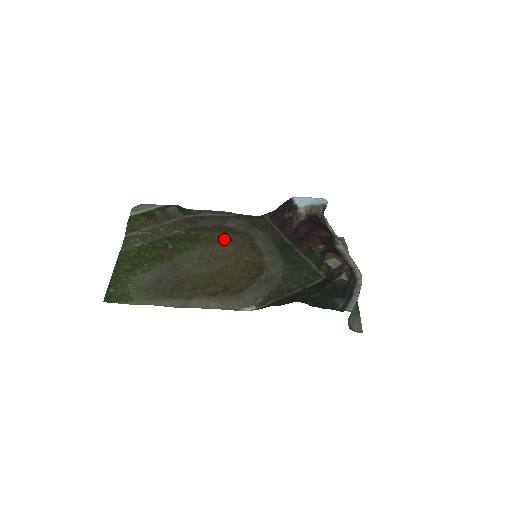
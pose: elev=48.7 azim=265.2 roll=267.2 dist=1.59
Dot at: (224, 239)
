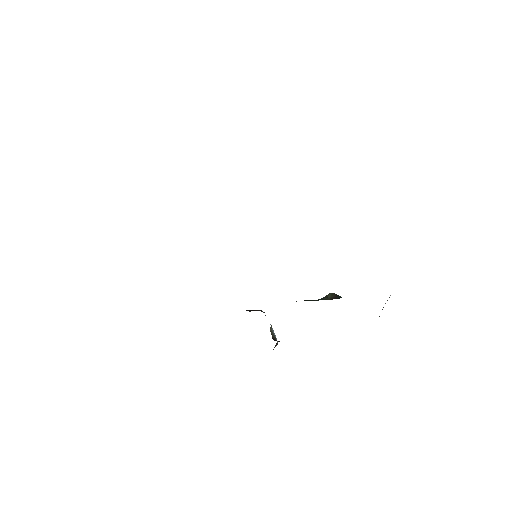
Dot at: occluded
